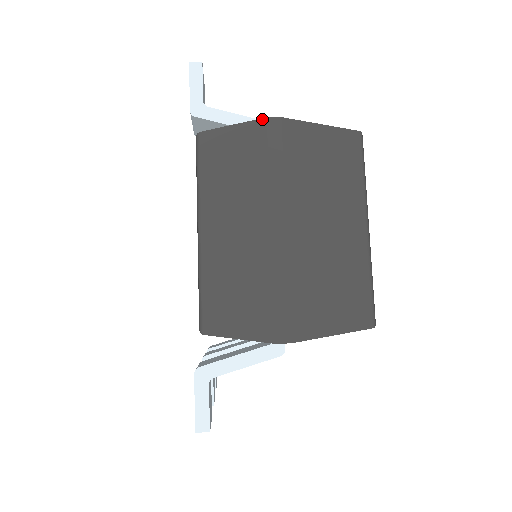
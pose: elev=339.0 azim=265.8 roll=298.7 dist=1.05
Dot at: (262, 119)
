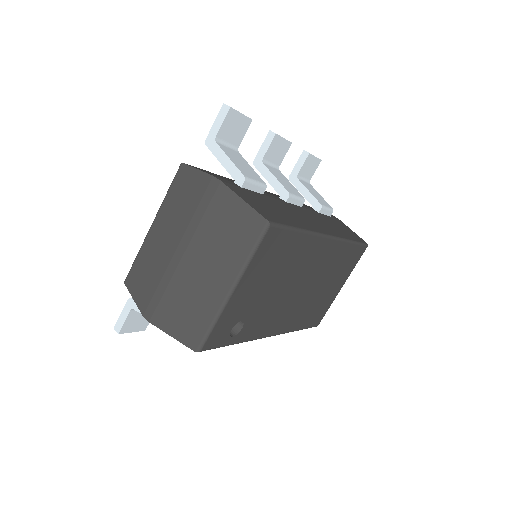
Dot at: (211, 175)
